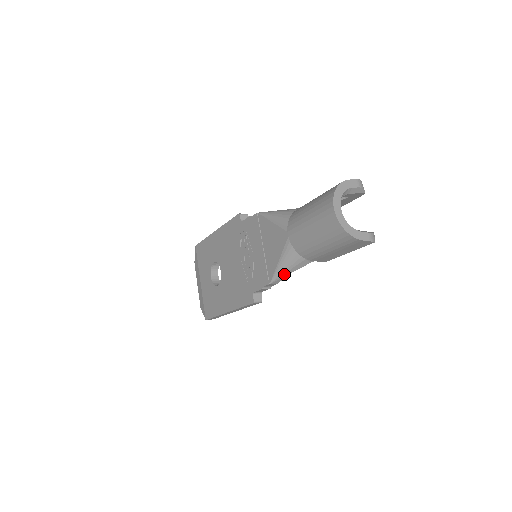
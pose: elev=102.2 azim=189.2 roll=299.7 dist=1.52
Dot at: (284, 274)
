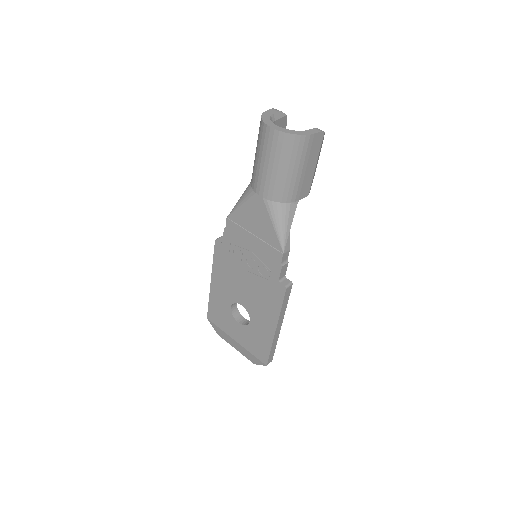
Dot at: (286, 233)
